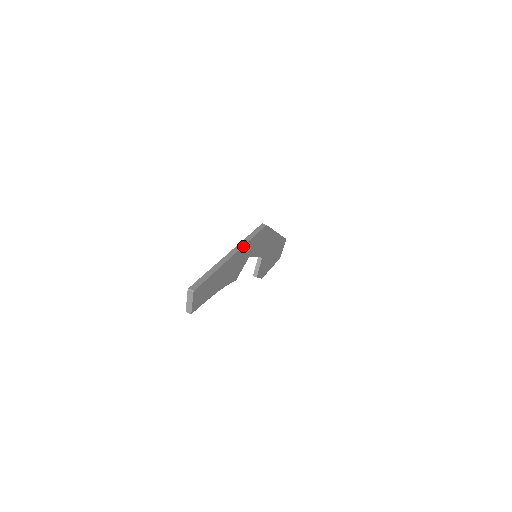
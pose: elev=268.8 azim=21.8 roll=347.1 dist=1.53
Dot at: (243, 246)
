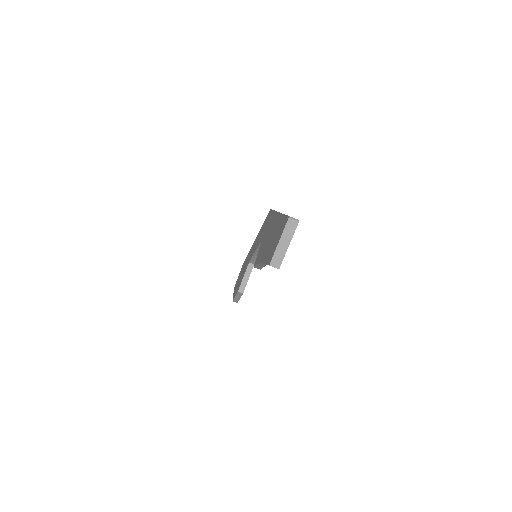
Dot at: occluded
